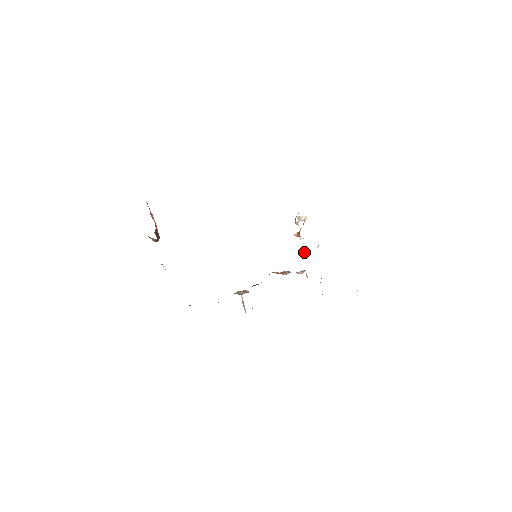
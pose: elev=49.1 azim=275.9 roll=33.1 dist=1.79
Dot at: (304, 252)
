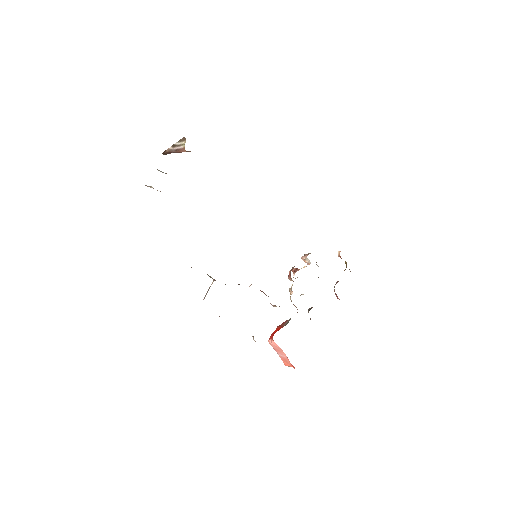
Dot at: (291, 289)
